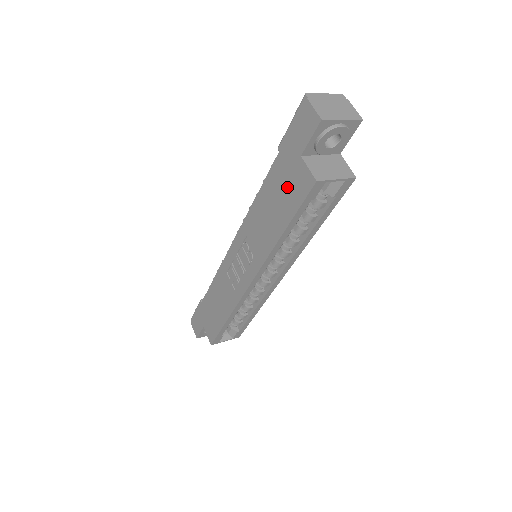
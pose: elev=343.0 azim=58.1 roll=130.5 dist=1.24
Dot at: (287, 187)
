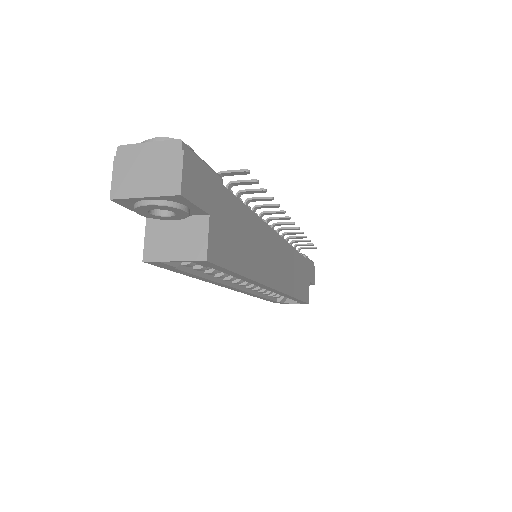
Dot at: occluded
